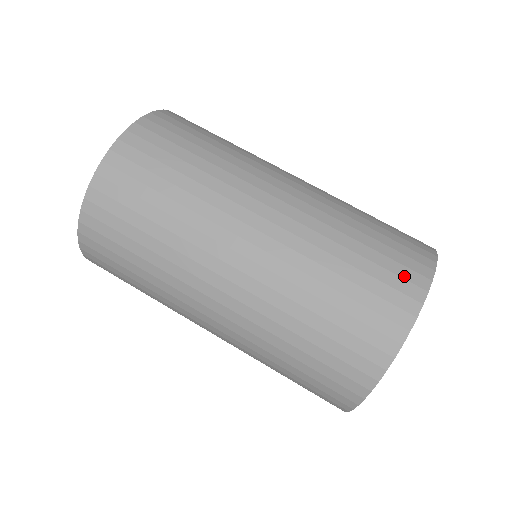
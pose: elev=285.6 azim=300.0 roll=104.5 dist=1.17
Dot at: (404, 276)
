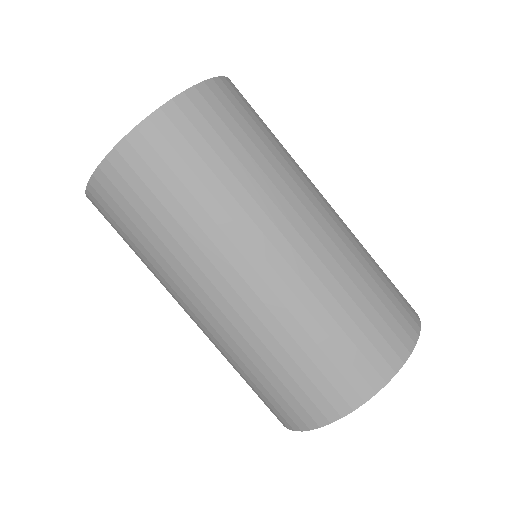
Dot at: (351, 381)
